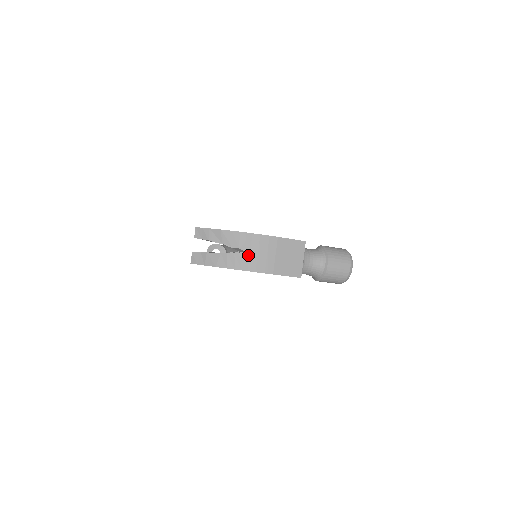
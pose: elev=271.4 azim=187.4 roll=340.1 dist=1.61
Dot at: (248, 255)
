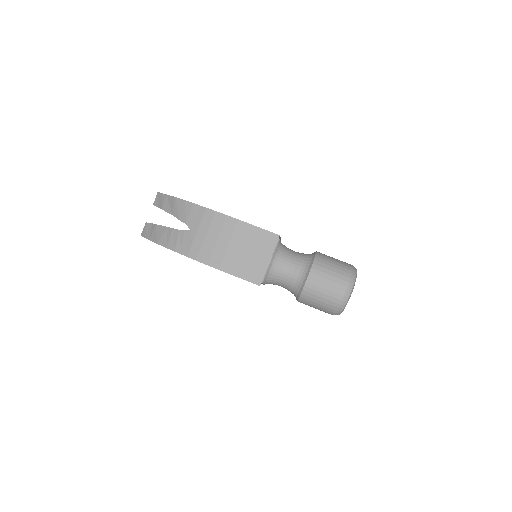
Dot at: (193, 235)
